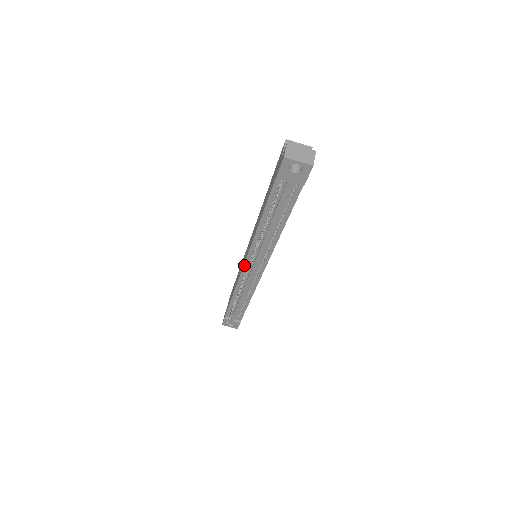
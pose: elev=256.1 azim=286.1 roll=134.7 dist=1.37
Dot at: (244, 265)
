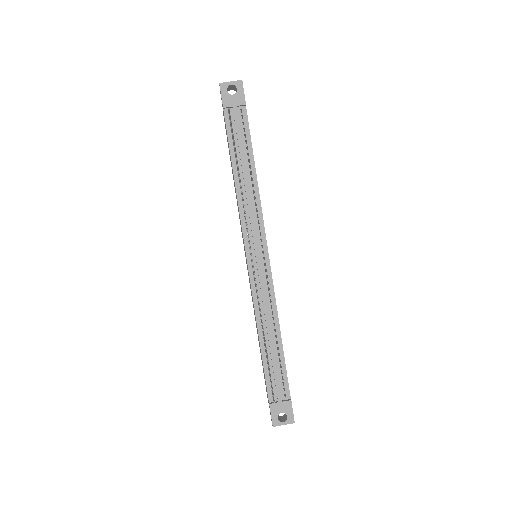
Dot at: (247, 259)
